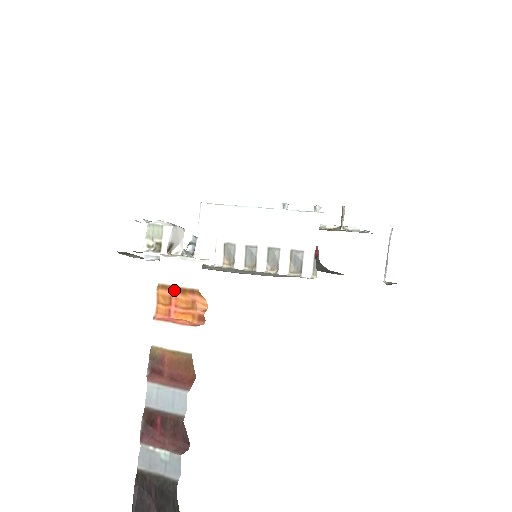
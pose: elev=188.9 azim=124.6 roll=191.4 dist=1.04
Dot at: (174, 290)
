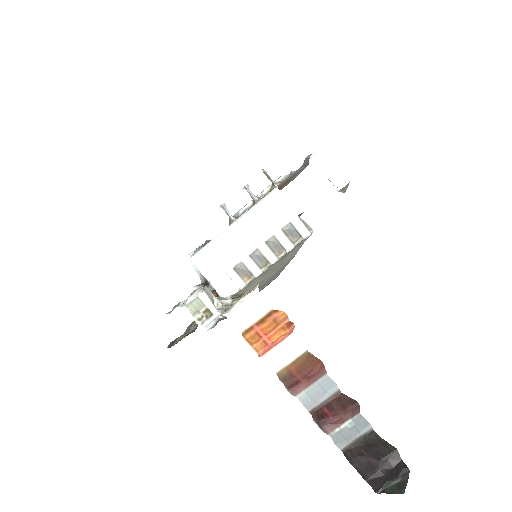
Dot at: (256, 326)
